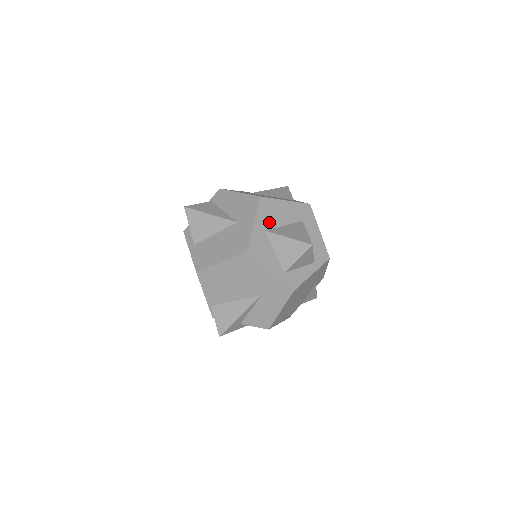
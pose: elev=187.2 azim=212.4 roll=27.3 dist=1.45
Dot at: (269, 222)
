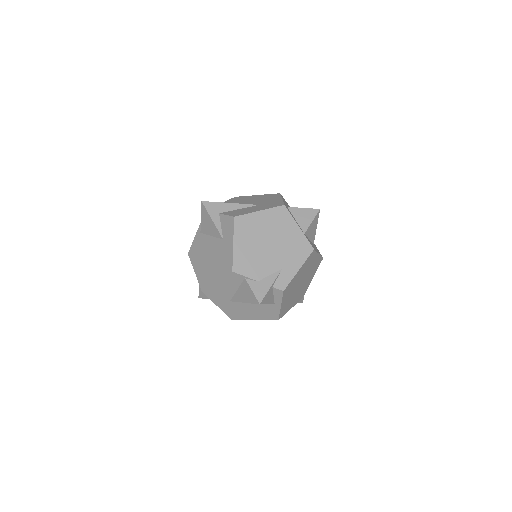
Dot at: occluded
